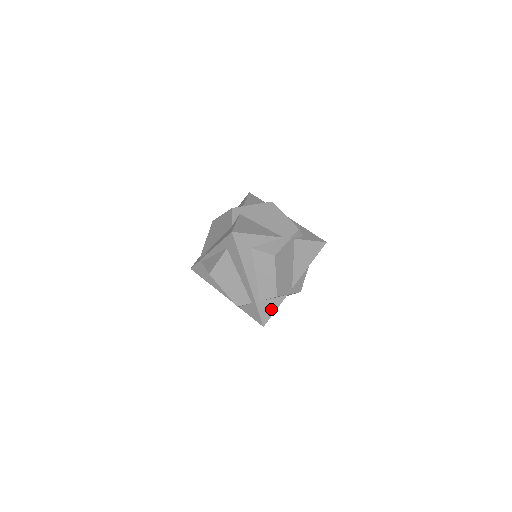
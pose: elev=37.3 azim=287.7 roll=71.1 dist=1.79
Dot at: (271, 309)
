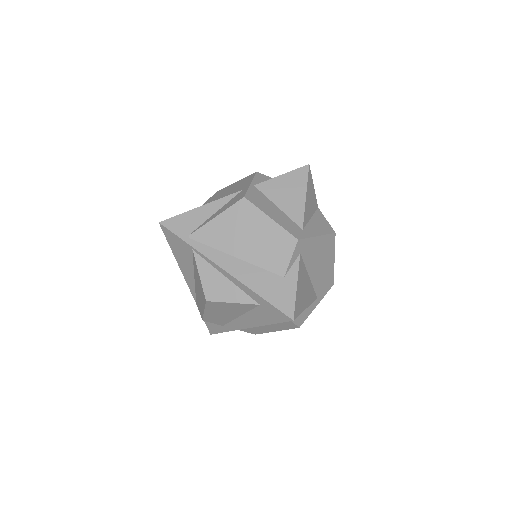
Dot at: occluded
